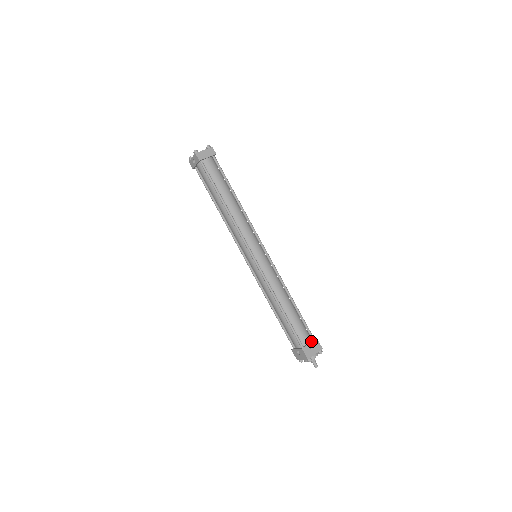
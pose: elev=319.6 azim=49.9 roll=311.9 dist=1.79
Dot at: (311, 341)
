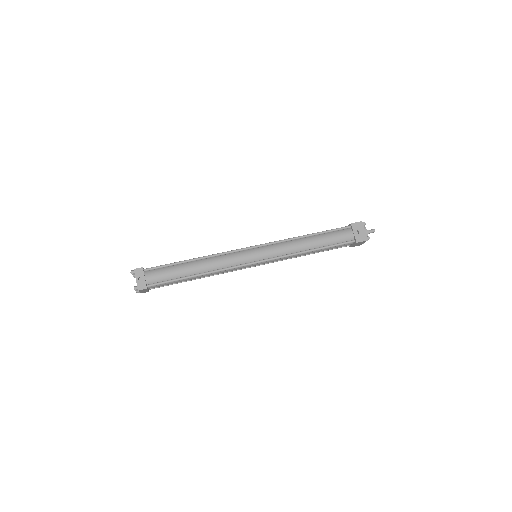
Dot at: occluded
